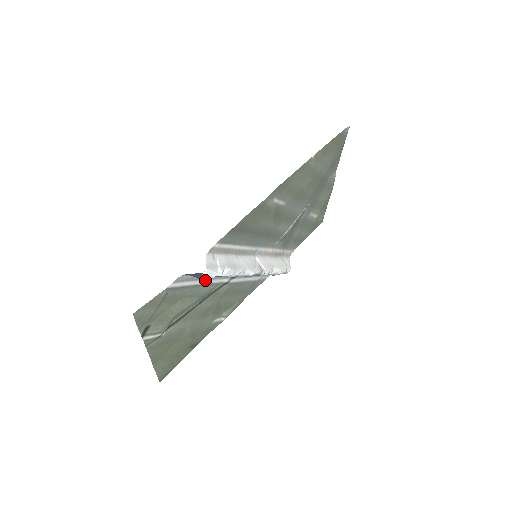
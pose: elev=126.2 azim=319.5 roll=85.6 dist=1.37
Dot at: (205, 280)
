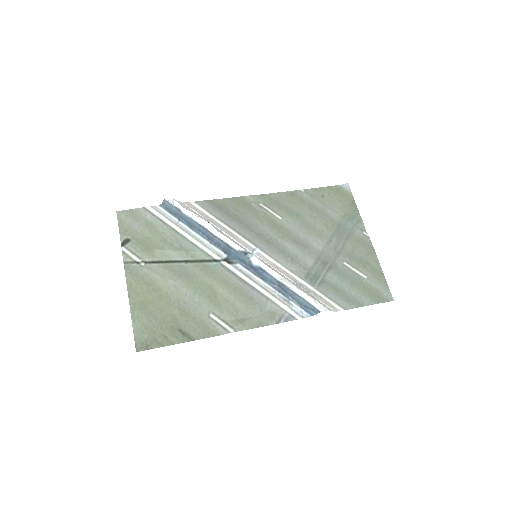
Dot at: (187, 234)
